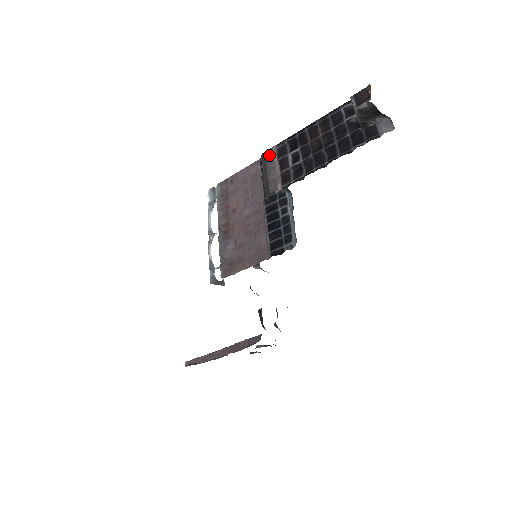
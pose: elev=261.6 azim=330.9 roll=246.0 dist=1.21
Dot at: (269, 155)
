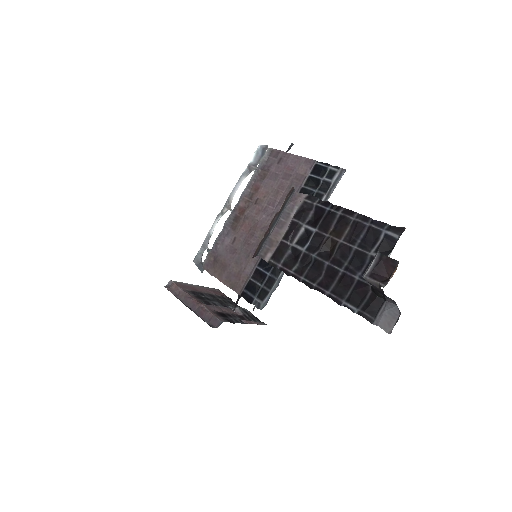
Dot at: (292, 202)
